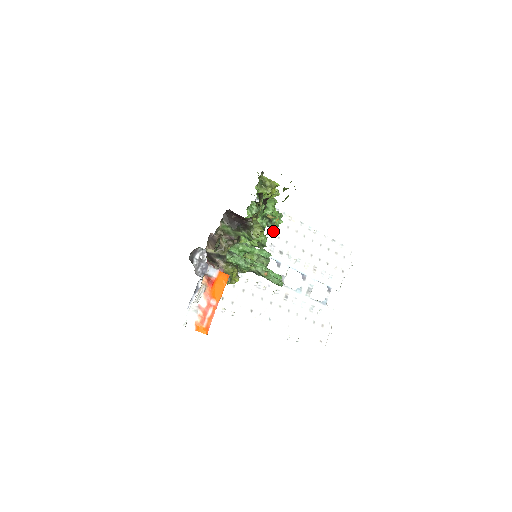
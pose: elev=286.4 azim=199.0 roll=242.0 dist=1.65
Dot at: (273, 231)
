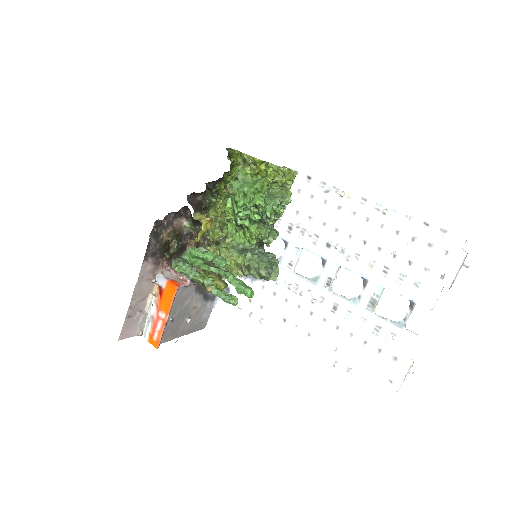
Dot at: (316, 215)
